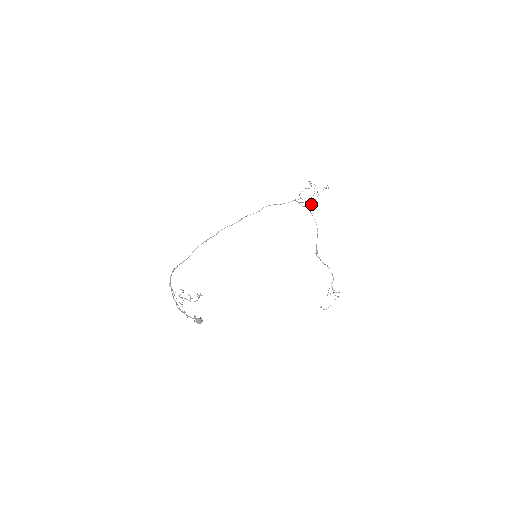
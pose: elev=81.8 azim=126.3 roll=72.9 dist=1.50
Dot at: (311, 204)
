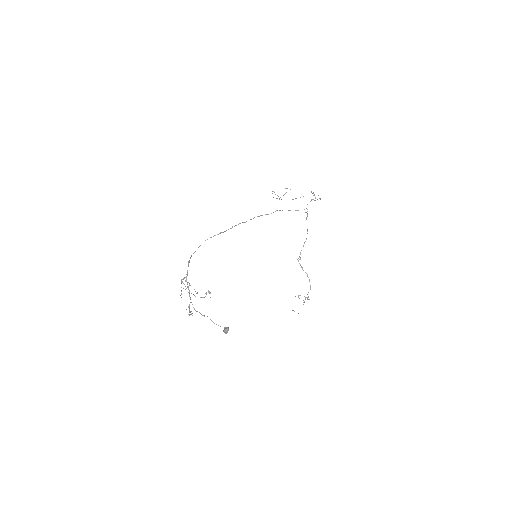
Dot at: occluded
